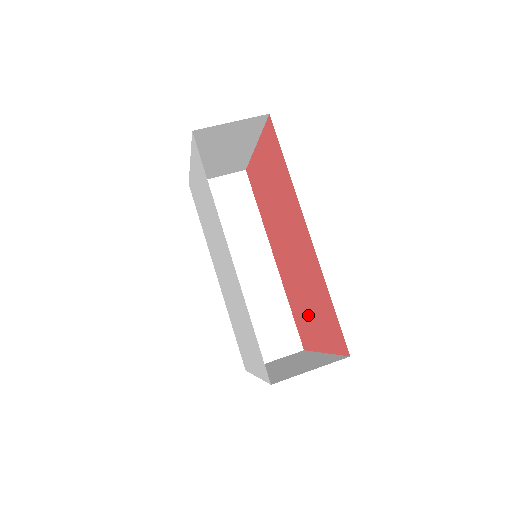
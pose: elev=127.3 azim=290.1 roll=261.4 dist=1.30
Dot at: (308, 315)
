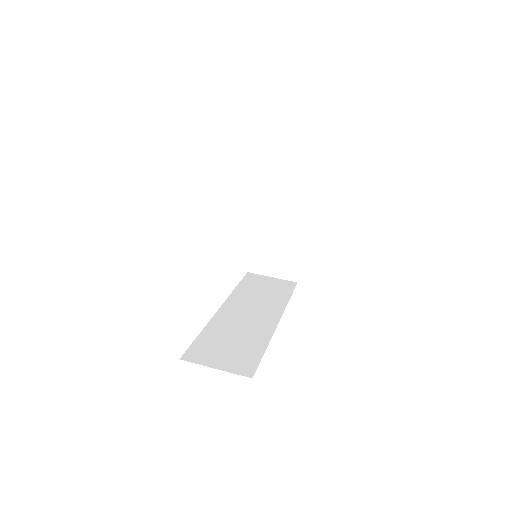
Dot at: occluded
